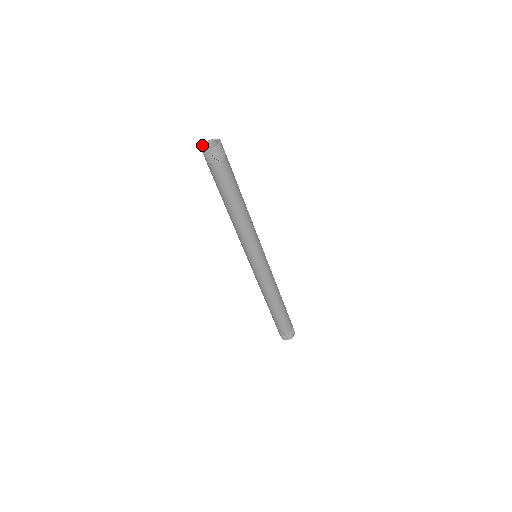
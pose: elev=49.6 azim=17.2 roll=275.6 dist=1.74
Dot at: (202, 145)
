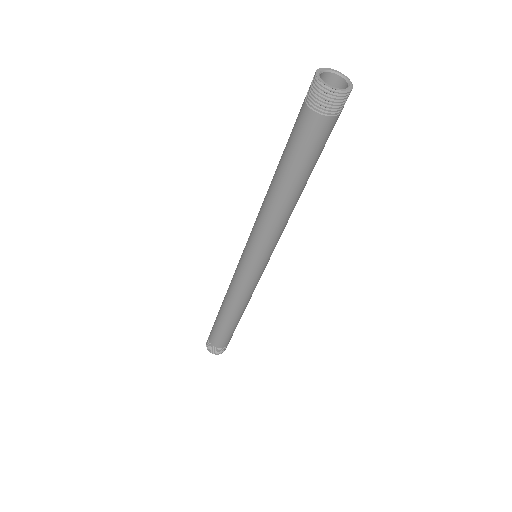
Dot at: (322, 69)
